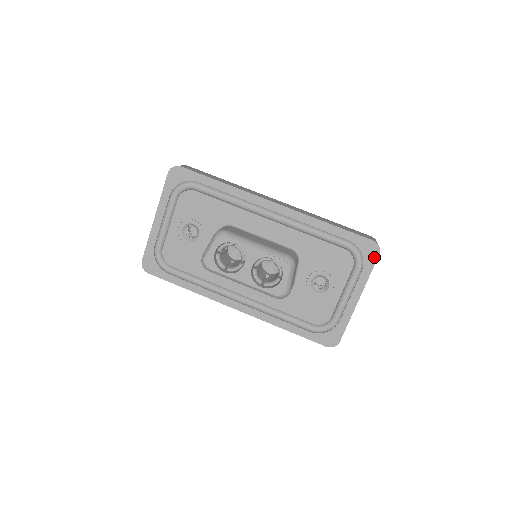
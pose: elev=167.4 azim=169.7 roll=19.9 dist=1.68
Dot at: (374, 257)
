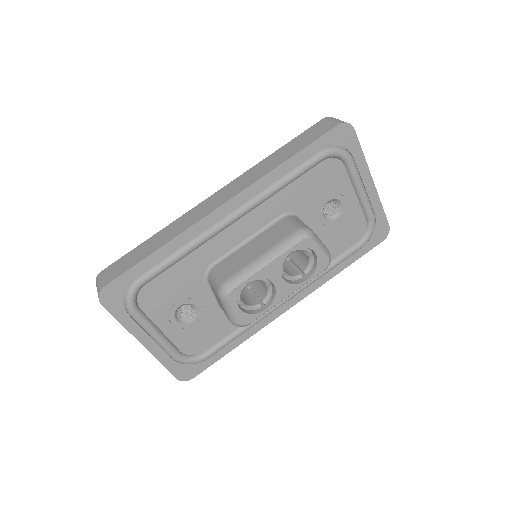
Dot at: (352, 136)
